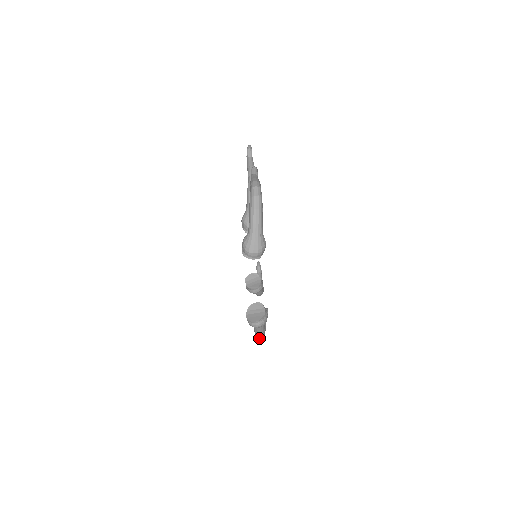
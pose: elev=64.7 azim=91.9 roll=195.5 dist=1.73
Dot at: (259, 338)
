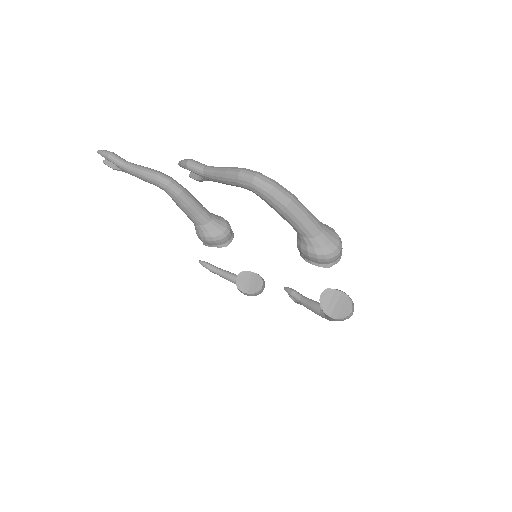
Dot at: occluded
